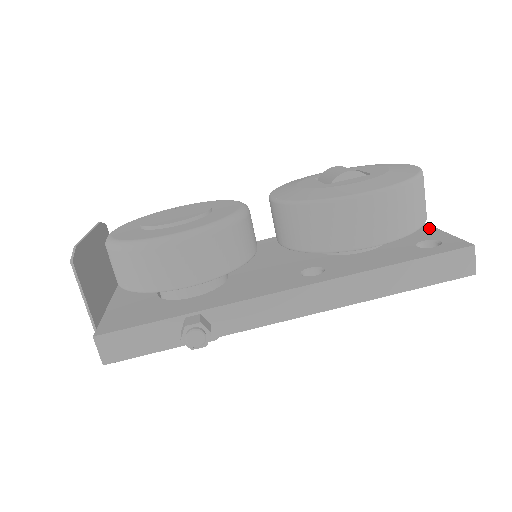
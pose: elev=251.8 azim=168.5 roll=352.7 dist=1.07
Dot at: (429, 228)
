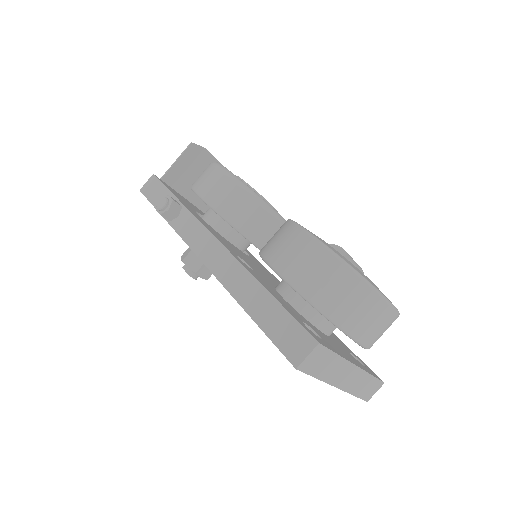
Dot at: (347, 357)
